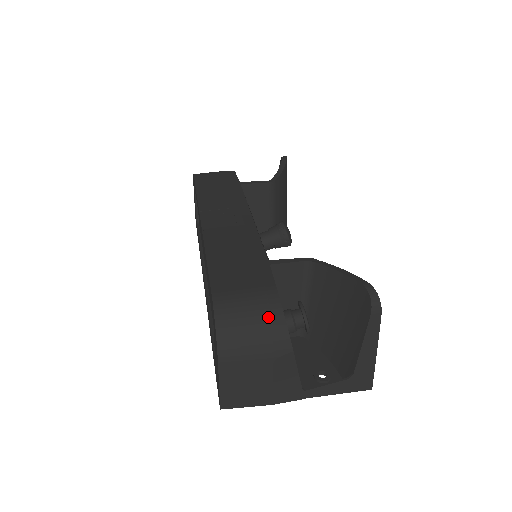
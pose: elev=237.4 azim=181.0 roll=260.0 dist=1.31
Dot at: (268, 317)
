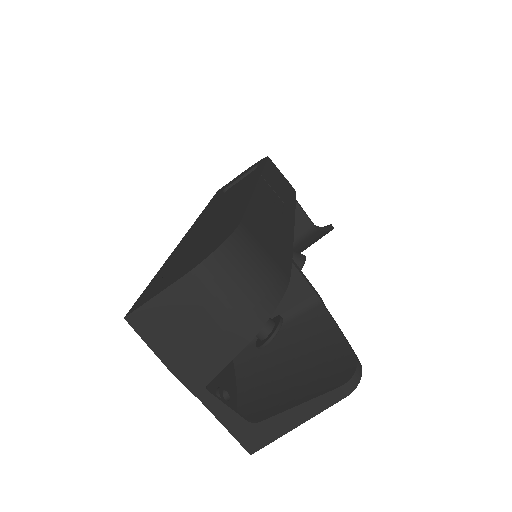
Dot at: (266, 291)
